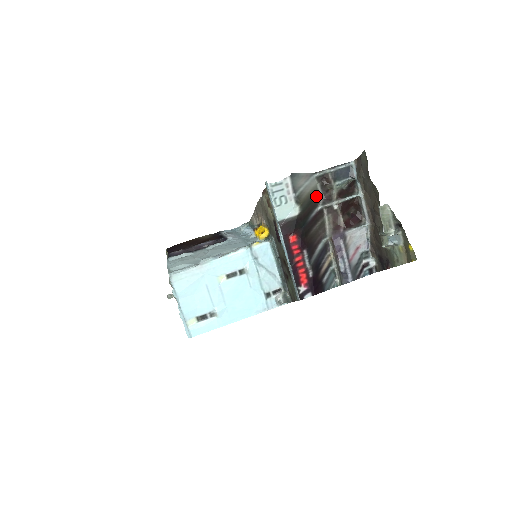
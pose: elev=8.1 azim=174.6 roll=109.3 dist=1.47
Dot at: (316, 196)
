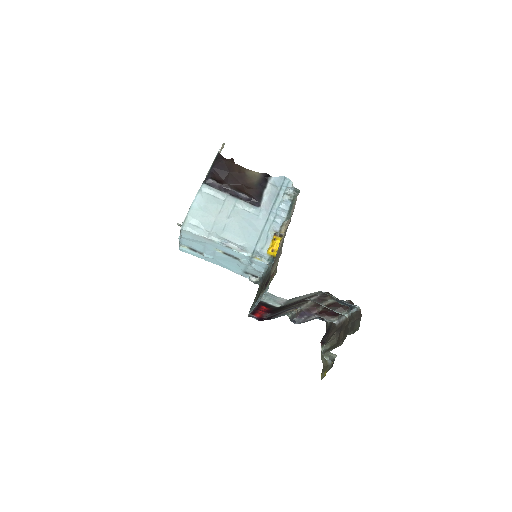
Dot at: (312, 295)
